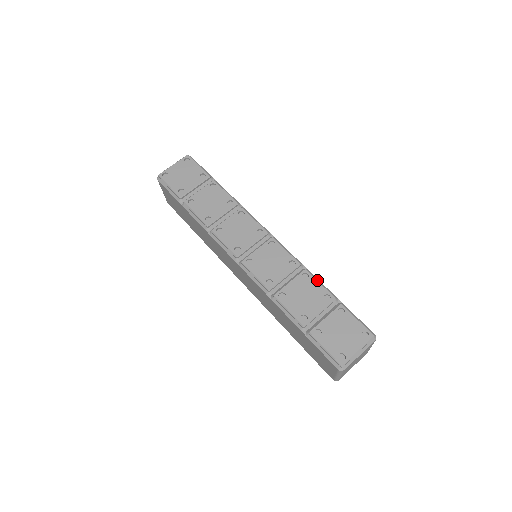
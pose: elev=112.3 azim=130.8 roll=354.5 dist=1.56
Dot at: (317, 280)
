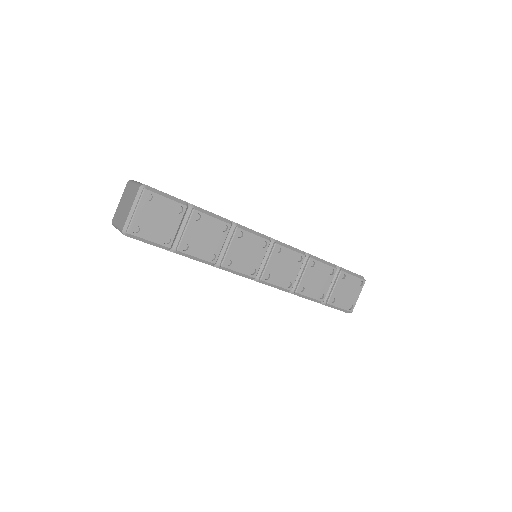
Dot at: (321, 262)
